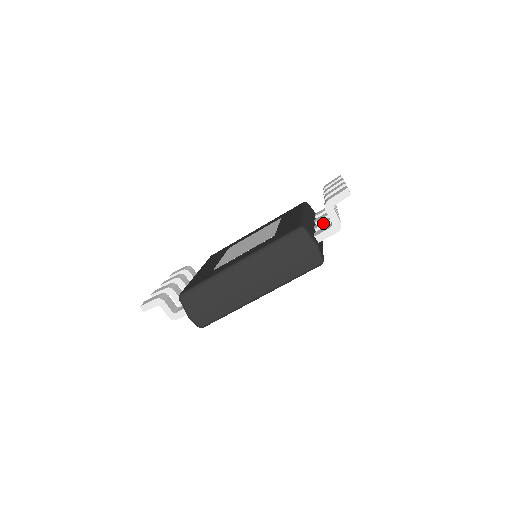
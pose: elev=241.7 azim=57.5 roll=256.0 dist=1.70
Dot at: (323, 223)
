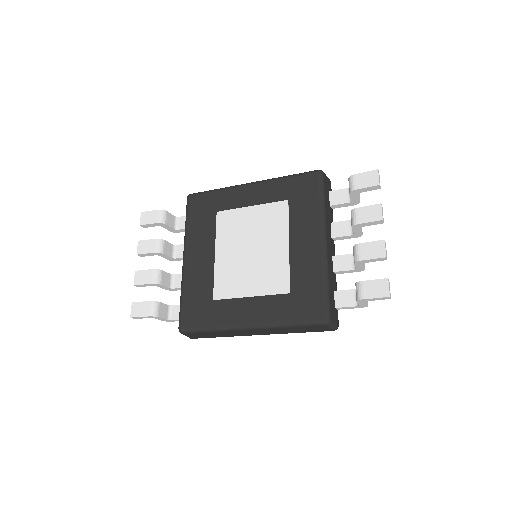
Dot at: (345, 269)
